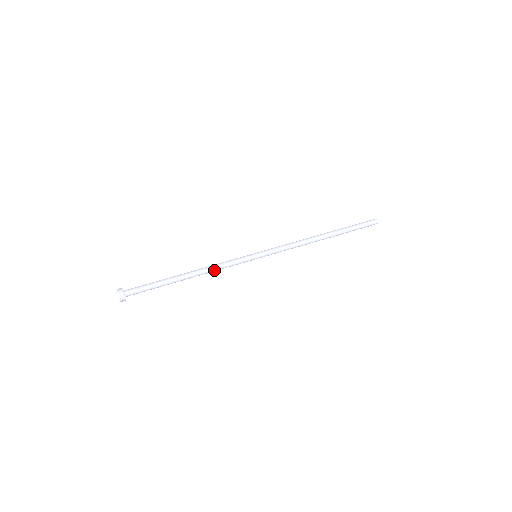
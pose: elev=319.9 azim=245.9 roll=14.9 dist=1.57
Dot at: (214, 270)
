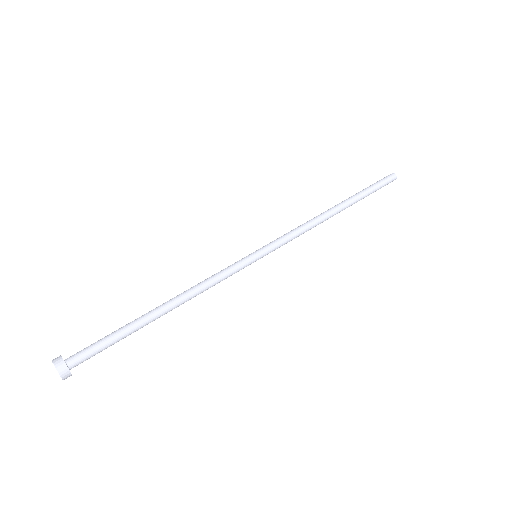
Dot at: (201, 289)
